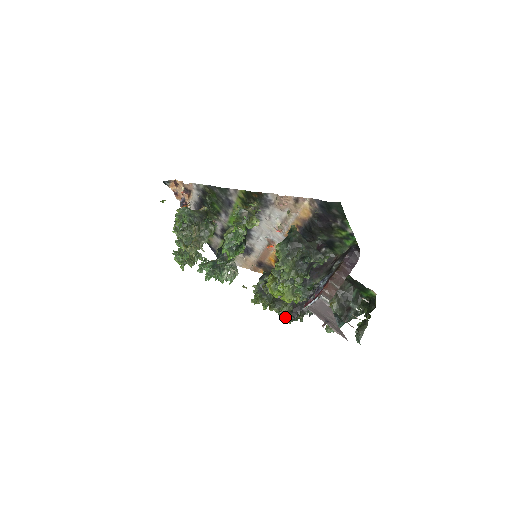
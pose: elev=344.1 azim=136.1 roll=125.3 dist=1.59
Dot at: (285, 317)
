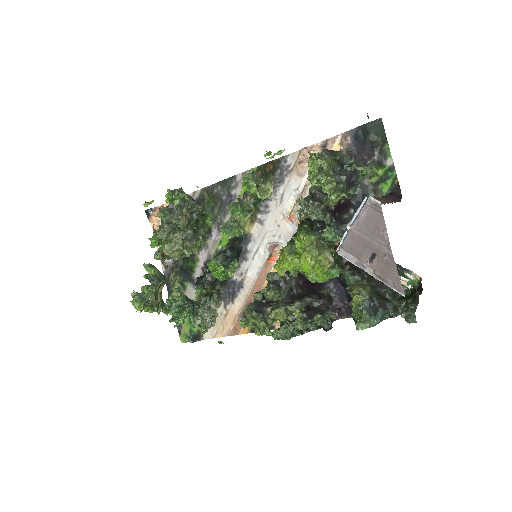
Dot at: (289, 338)
